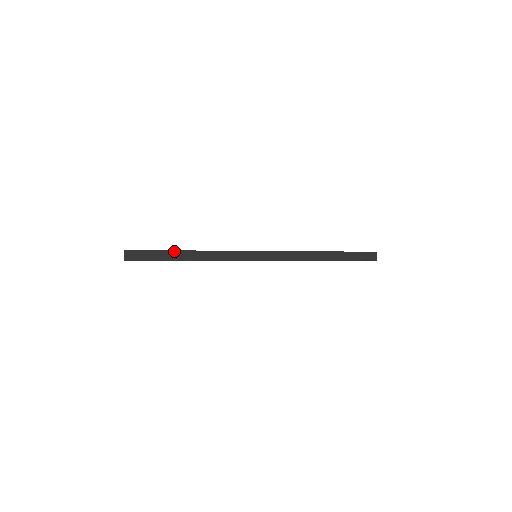
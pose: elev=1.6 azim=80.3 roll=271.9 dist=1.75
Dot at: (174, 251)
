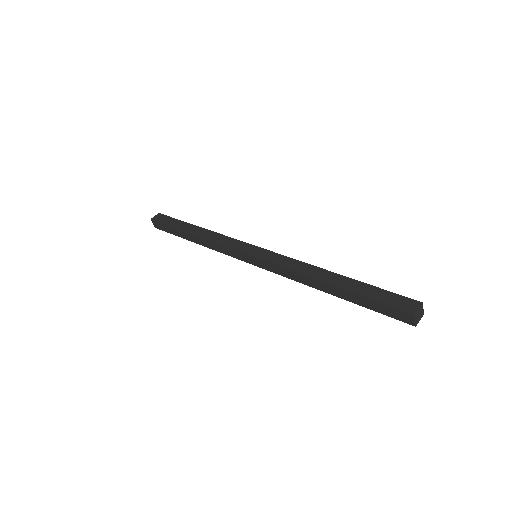
Dot at: (182, 231)
